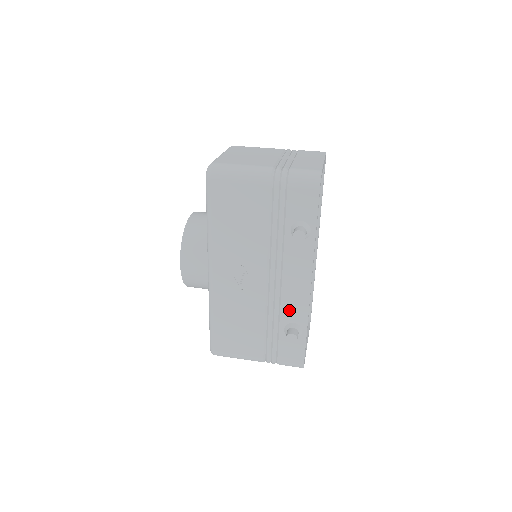
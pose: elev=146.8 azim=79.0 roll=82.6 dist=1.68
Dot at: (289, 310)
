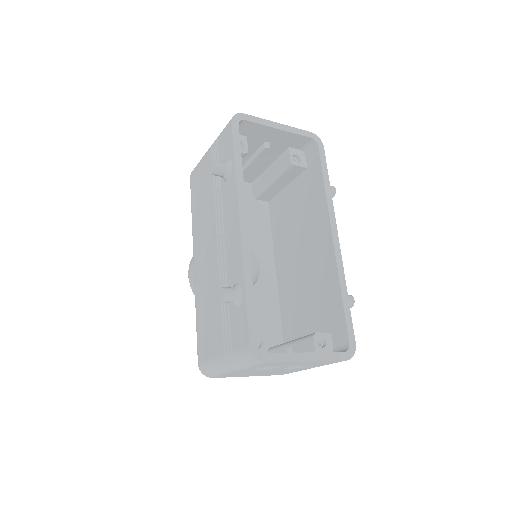
Dot at: (232, 269)
